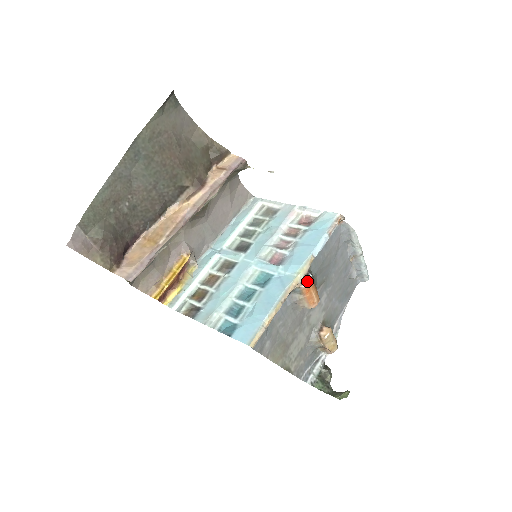
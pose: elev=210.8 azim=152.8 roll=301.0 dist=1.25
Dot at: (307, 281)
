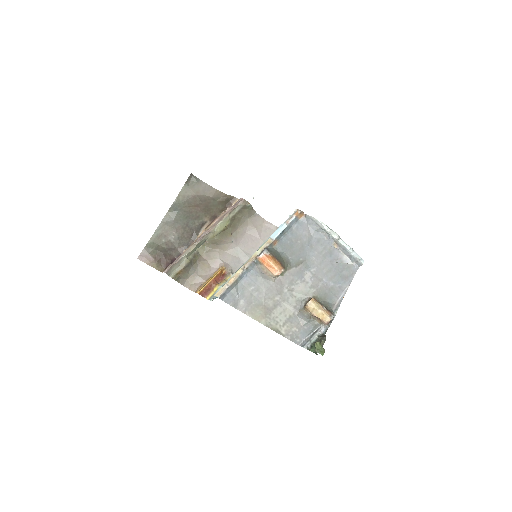
Dot at: (262, 253)
